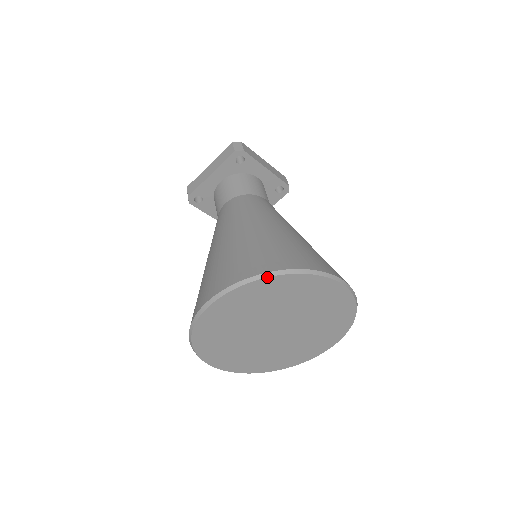
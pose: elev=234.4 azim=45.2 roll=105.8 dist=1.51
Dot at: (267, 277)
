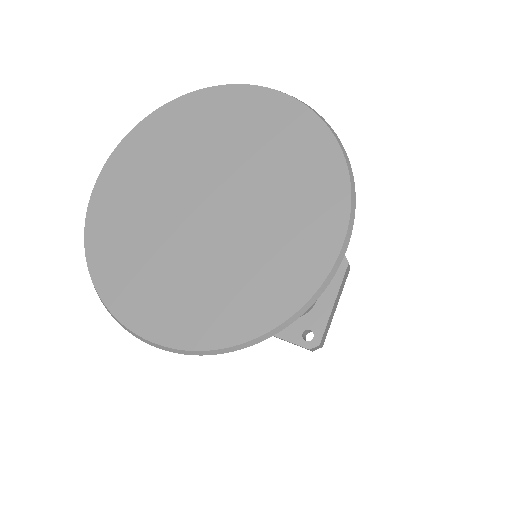
Dot at: (149, 115)
